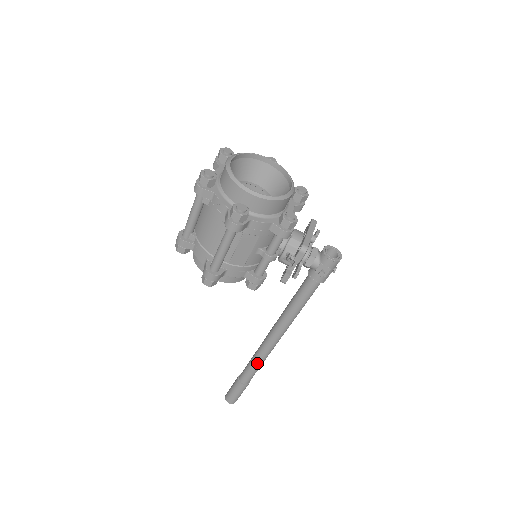
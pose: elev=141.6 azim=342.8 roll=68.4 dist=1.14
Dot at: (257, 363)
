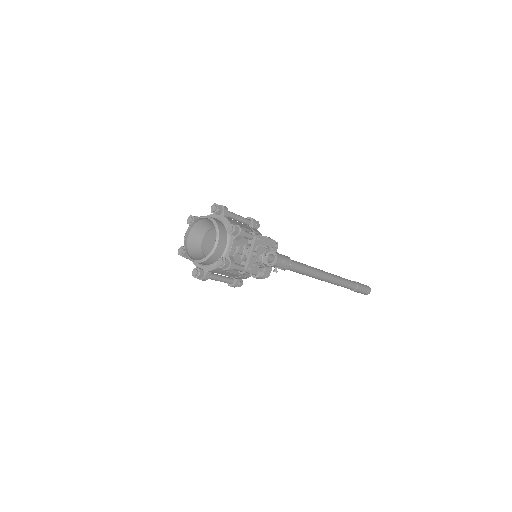
Dot at: occluded
